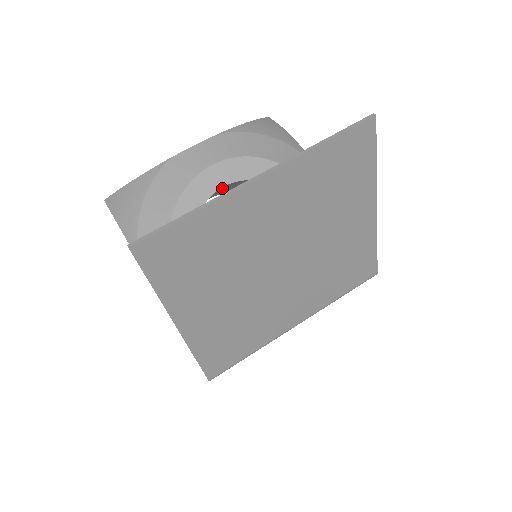
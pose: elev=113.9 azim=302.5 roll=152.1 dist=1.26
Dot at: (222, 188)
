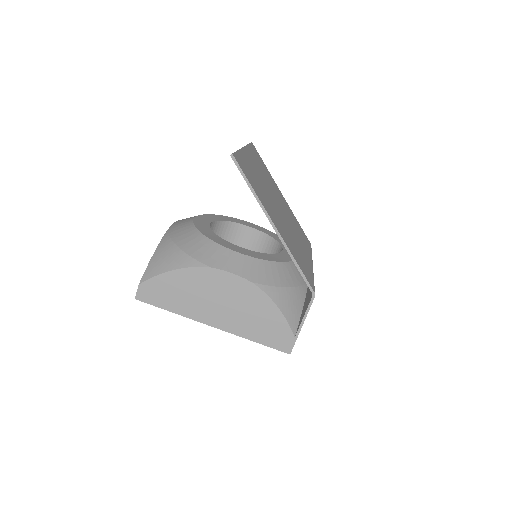
Dot at: occluded
